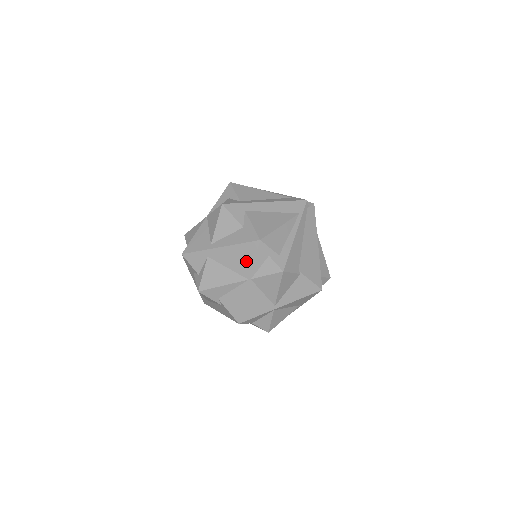
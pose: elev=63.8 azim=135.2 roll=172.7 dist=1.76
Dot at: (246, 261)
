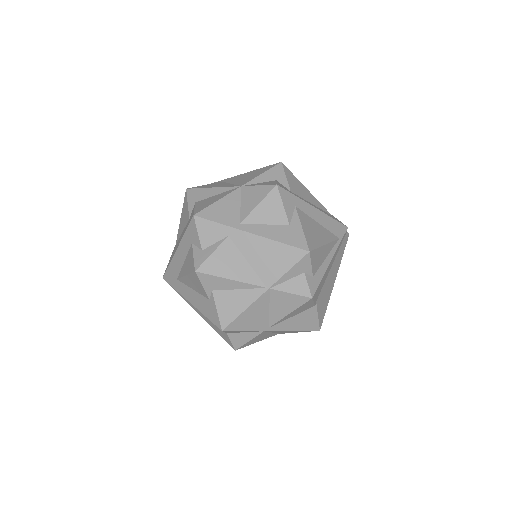
Dot at: (277, 266)
